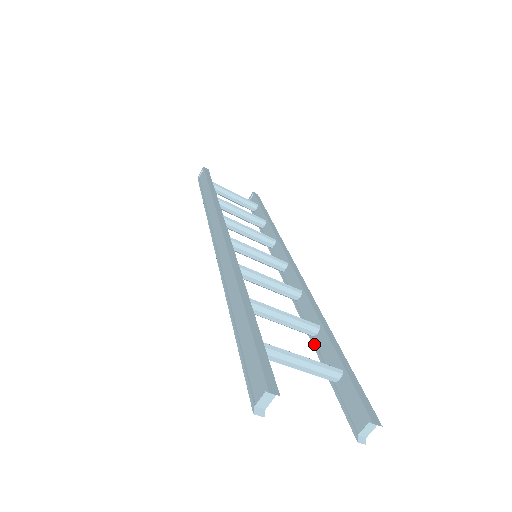
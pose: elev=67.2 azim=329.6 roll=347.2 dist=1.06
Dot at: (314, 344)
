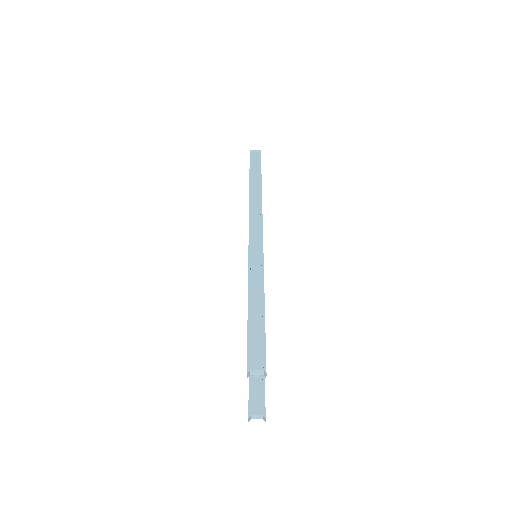
Dot at: occluded
